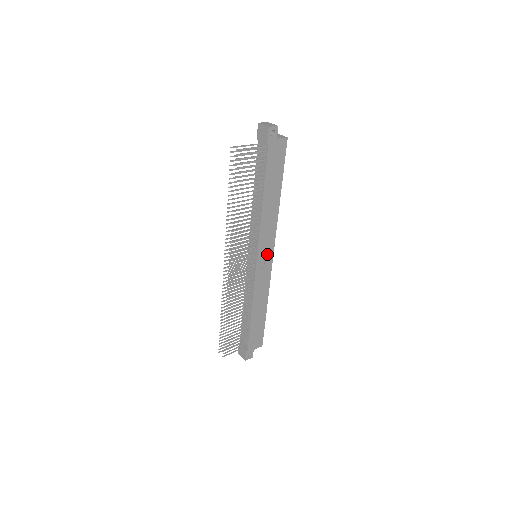
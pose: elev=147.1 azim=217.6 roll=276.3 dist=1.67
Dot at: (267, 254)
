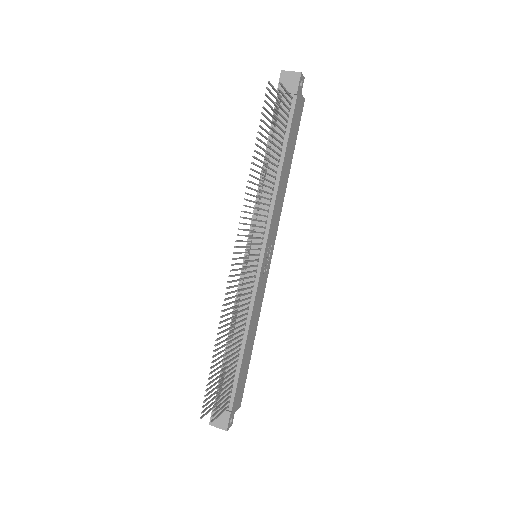
Dot at: (269, 254)
